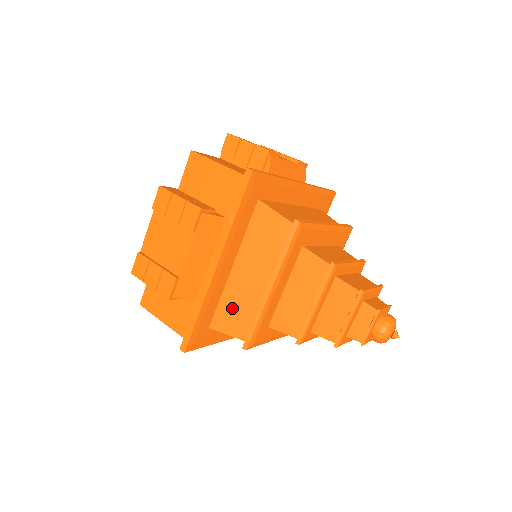
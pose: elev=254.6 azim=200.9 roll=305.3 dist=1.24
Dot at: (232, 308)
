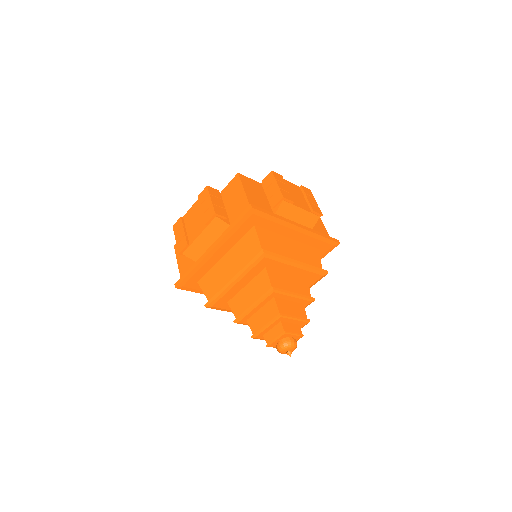
Dot at: (213, 279)
